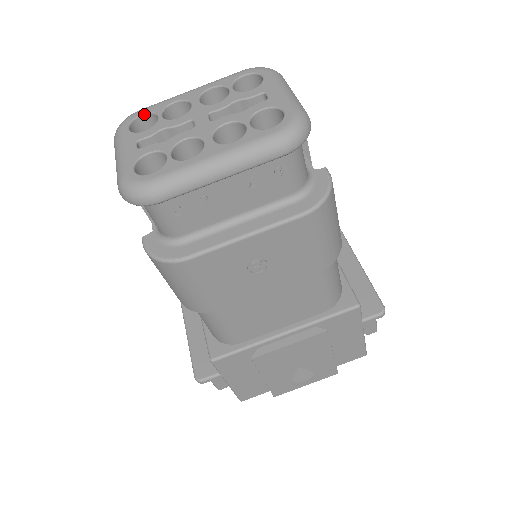
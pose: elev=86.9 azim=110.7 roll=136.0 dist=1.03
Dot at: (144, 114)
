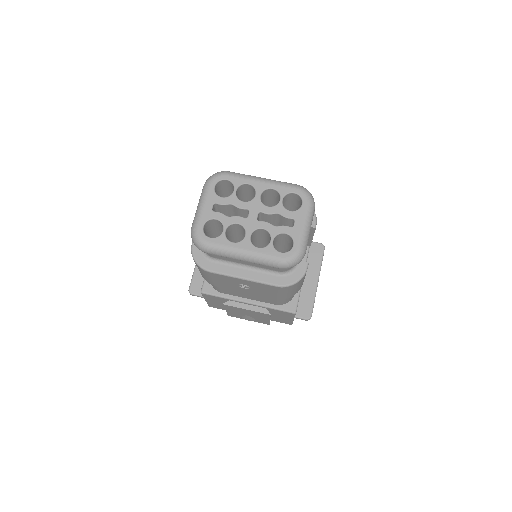
Dot at: (228, 180)
